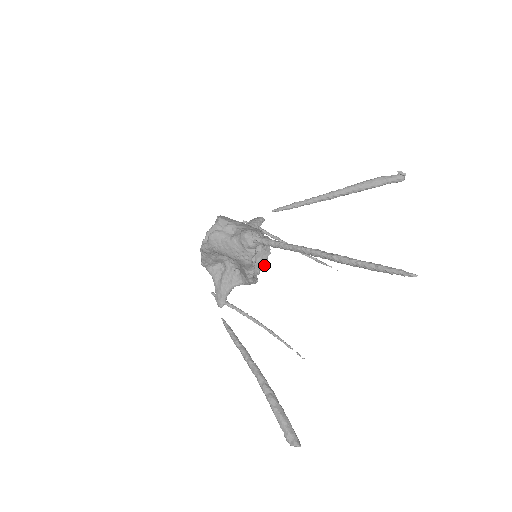
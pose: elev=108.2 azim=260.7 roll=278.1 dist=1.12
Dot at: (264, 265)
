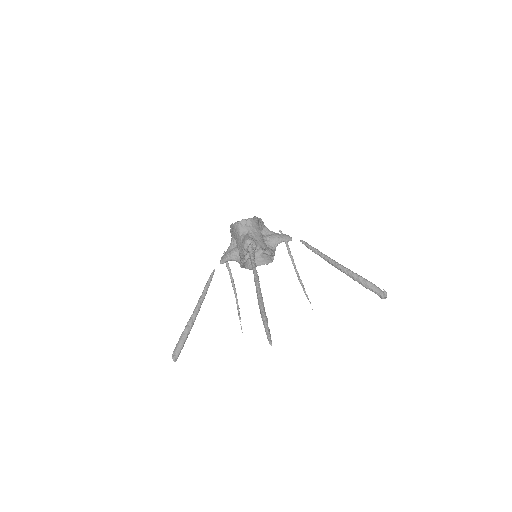
Dot at: occluded
